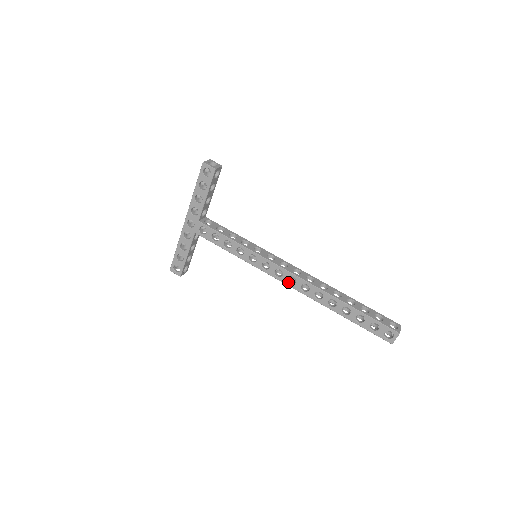
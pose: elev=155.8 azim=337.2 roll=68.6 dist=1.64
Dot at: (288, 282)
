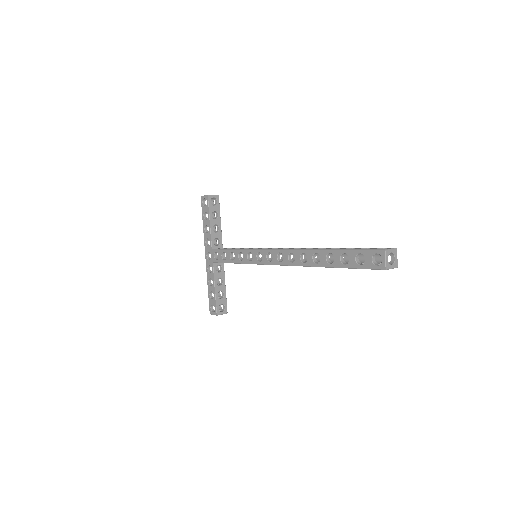
Dot at: (279, 261)
